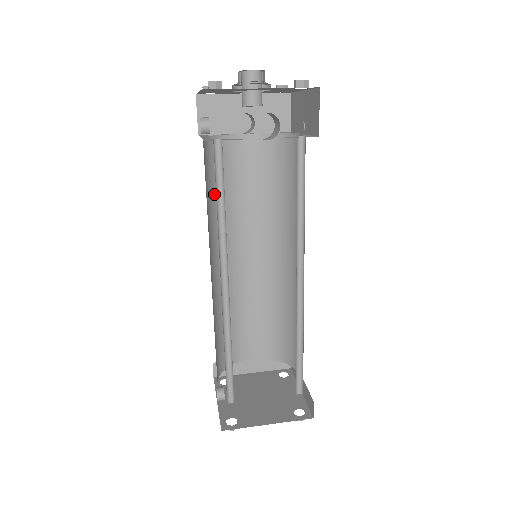
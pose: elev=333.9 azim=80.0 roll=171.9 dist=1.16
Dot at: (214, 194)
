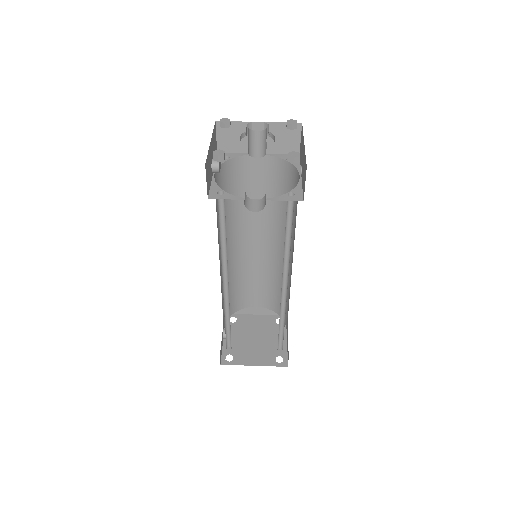
Dot at: (227, 203)
